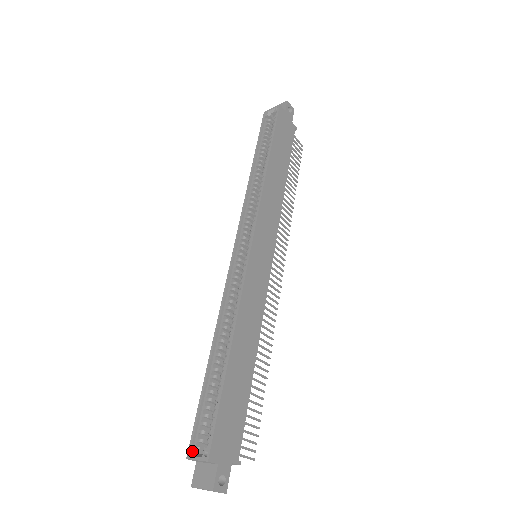
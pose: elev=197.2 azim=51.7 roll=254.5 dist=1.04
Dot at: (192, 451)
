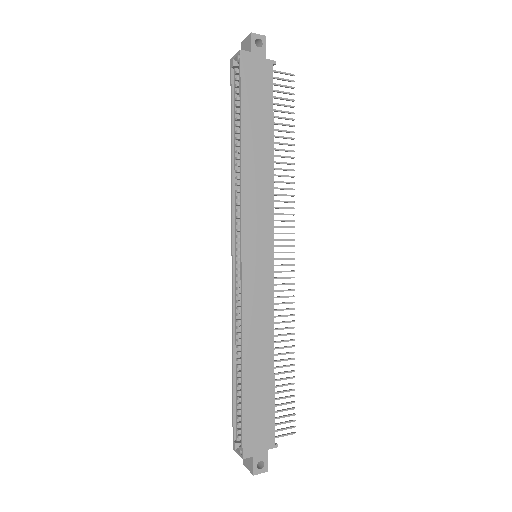
Dot at: (234, 445)
